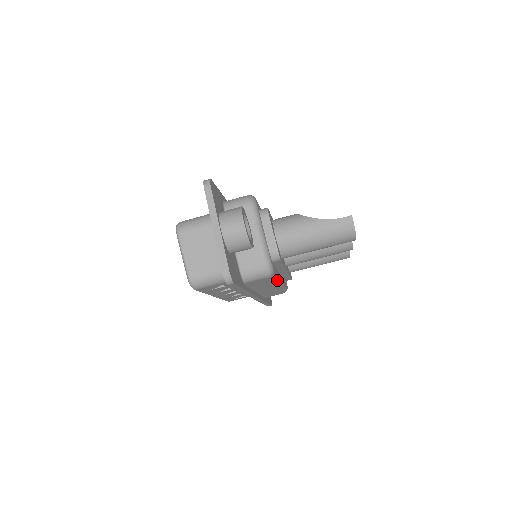
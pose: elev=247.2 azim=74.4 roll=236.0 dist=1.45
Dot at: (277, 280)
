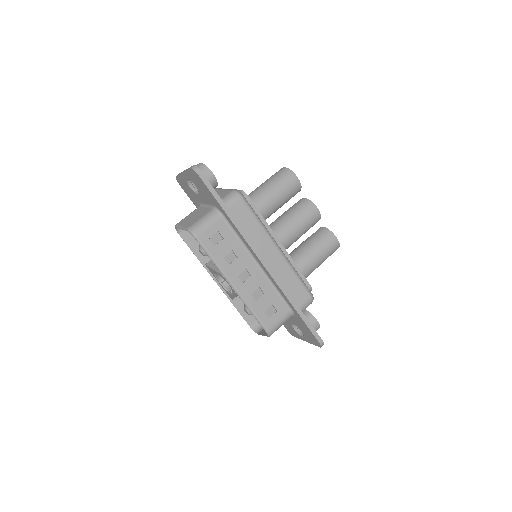
Dot at: (264, 226)
